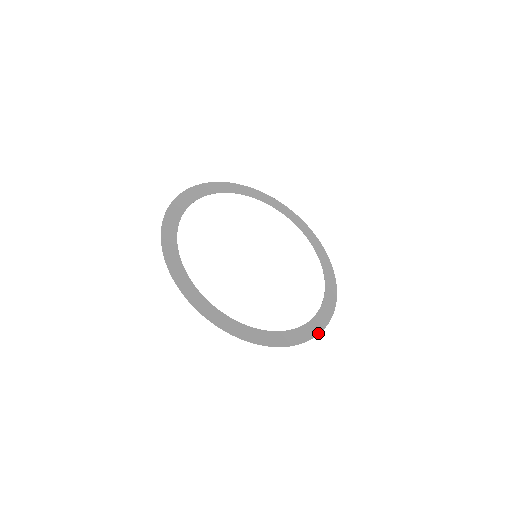
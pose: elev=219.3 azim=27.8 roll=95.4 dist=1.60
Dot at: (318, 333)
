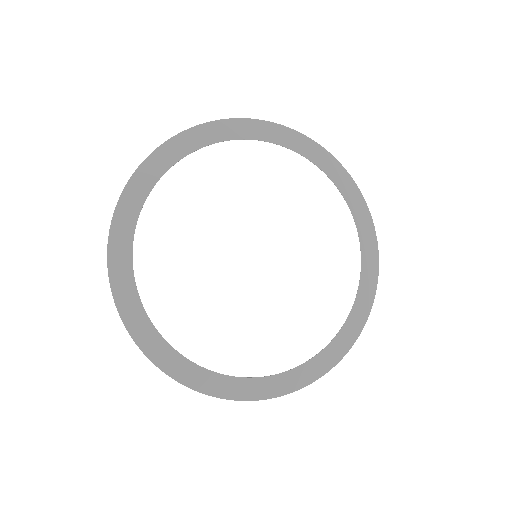
Dot at: (369, 310)
